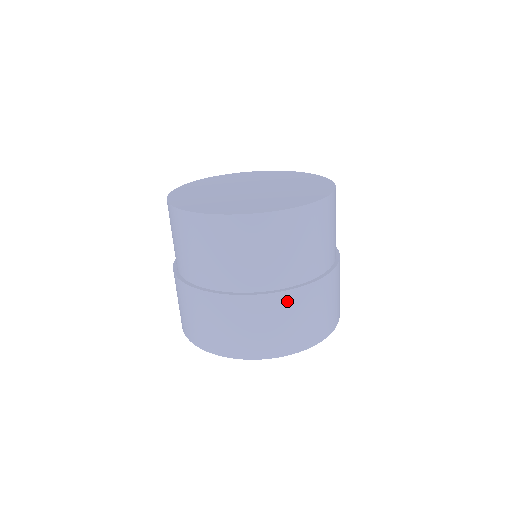
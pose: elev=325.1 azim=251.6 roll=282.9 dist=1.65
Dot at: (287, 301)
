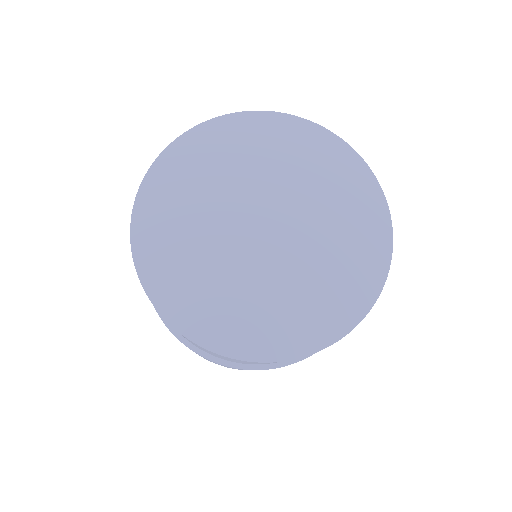
Dot at: occluded
